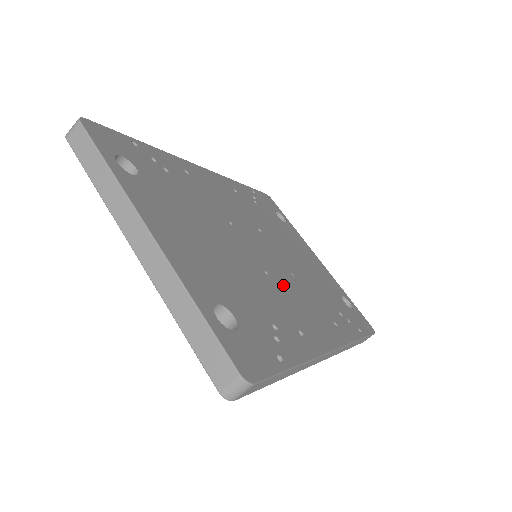
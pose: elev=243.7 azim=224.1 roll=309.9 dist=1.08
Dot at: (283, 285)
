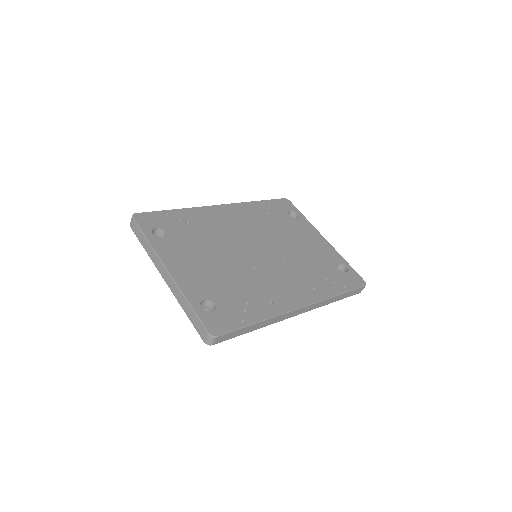
Dot at: (268, 273)
